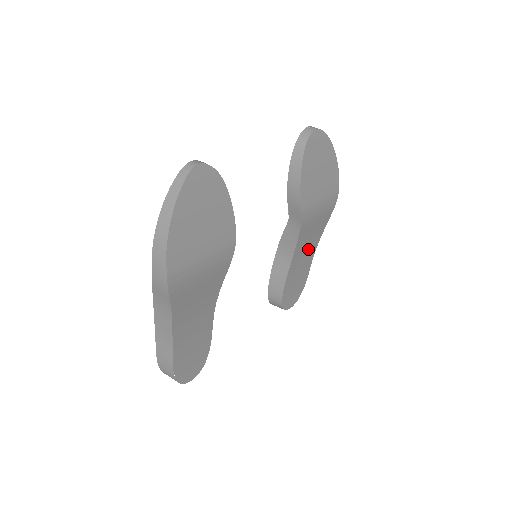
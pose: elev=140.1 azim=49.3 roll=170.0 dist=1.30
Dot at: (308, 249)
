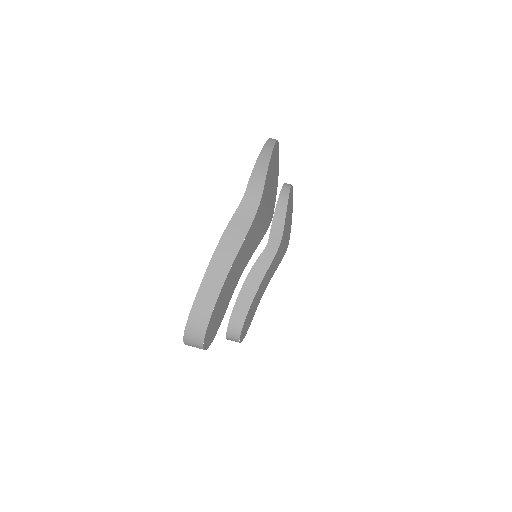
Dot at: (265, 285)
